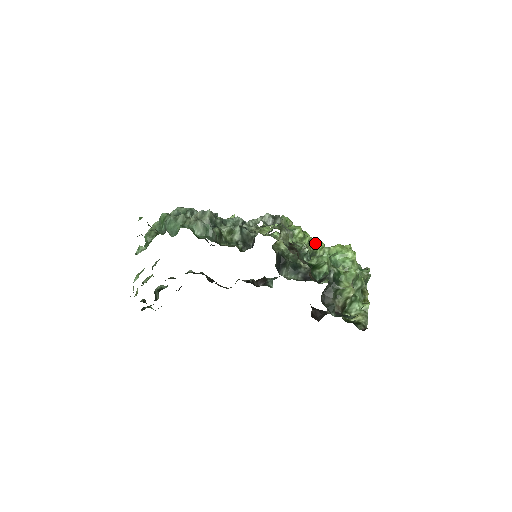
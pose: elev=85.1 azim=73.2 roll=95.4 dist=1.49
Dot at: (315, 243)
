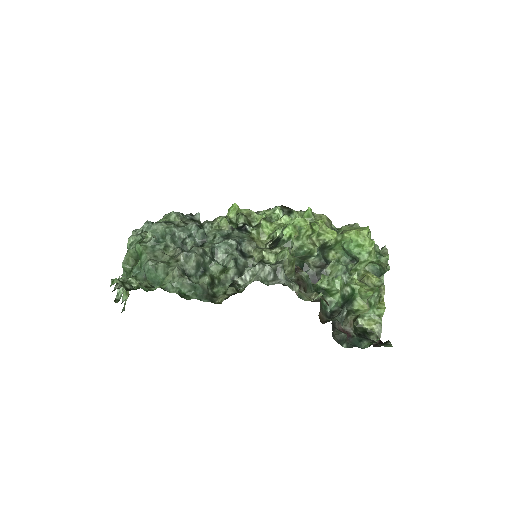
Dot at: (326, 234)
